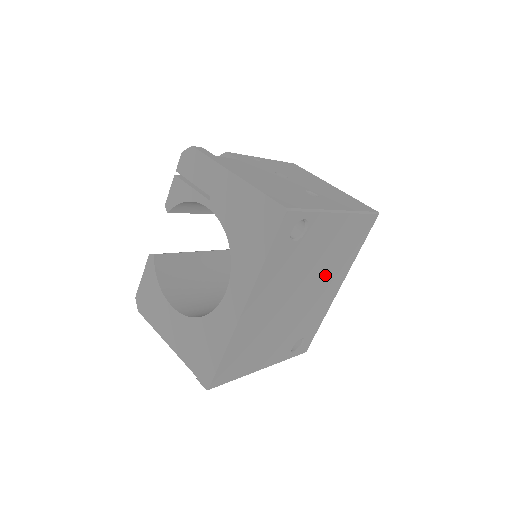
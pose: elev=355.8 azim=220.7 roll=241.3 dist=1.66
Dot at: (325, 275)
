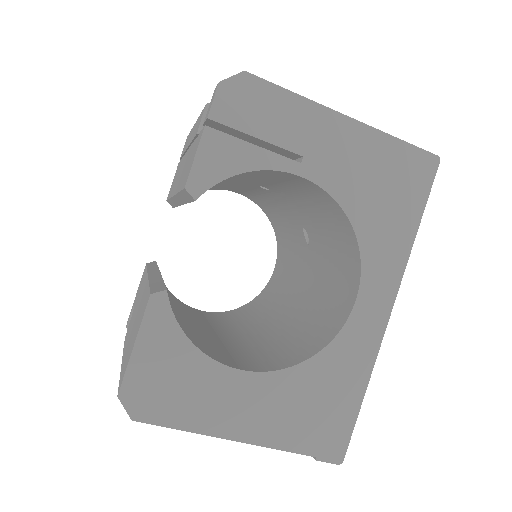
Dot at: occluded
